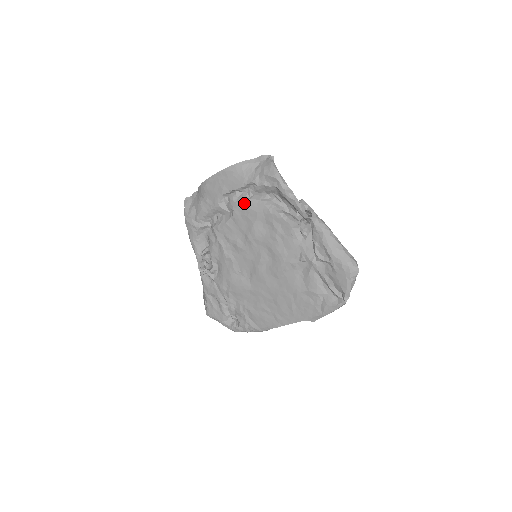
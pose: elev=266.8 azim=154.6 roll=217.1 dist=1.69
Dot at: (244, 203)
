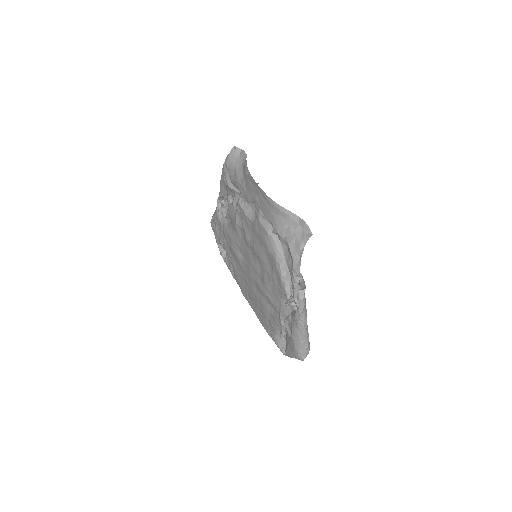
Dot at: (264, 231)
